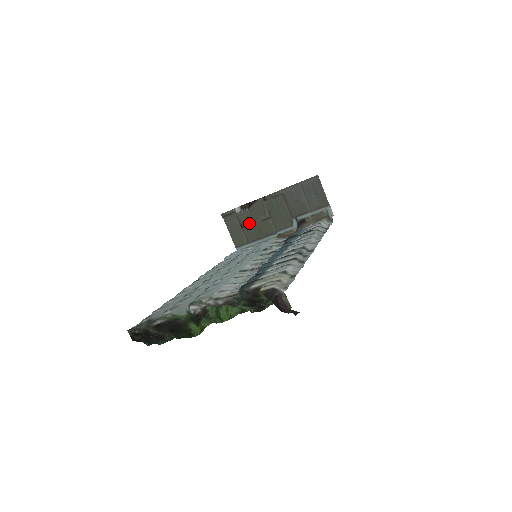
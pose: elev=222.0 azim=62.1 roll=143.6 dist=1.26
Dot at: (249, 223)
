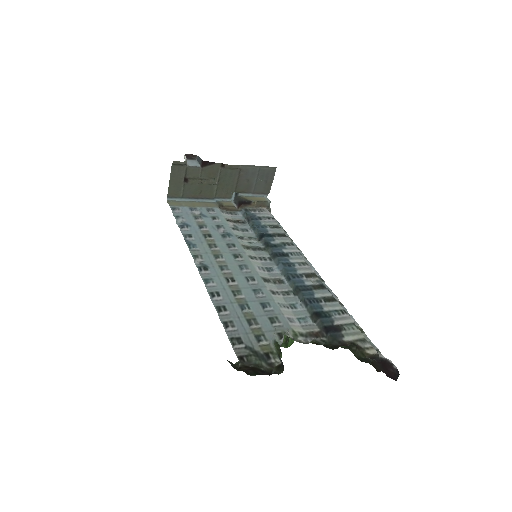
Dot at: (196, 181)
